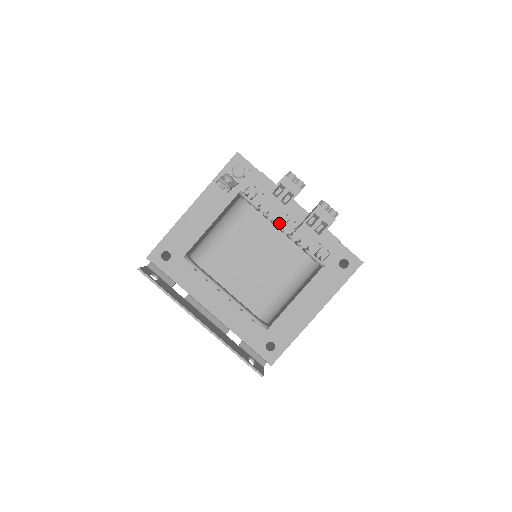
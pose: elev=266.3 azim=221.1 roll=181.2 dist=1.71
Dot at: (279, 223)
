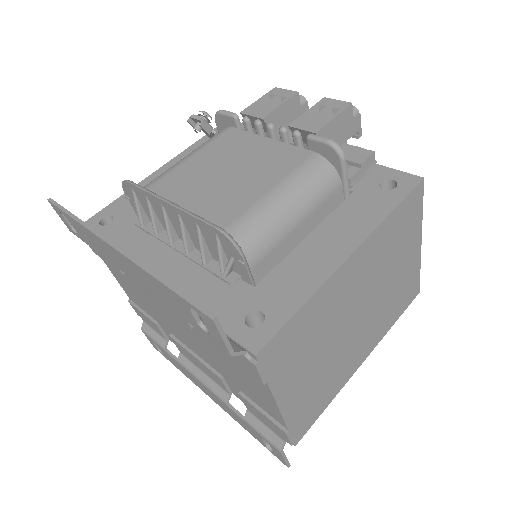
Dot at: occluded
